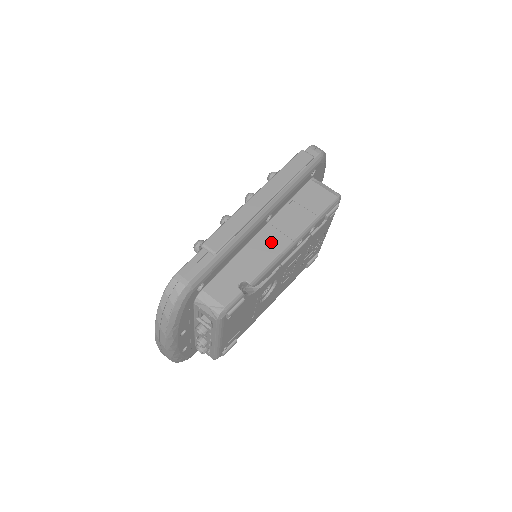
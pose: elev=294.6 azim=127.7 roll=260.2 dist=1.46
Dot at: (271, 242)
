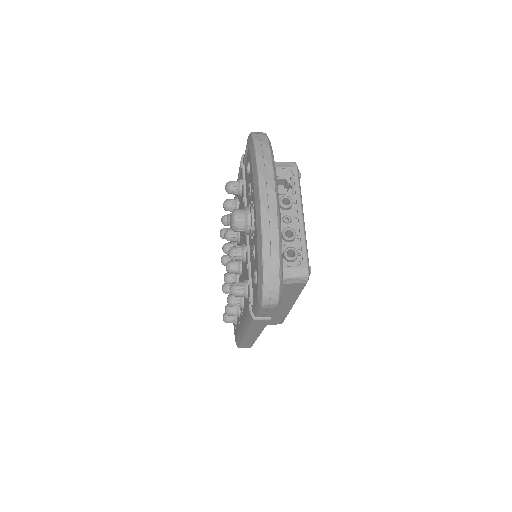
Dot at: occluded
